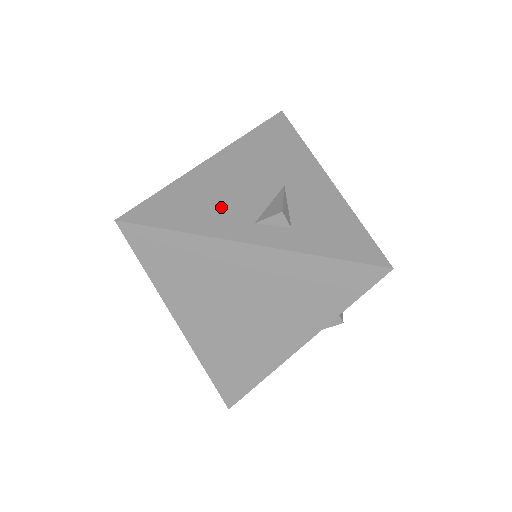
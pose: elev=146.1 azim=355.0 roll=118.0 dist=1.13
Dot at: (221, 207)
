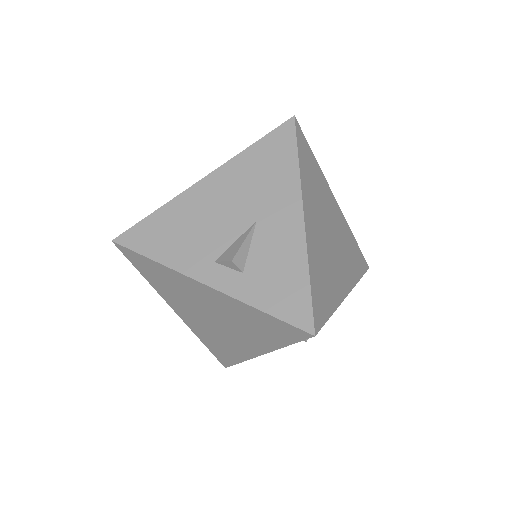
Dot at: (193, 239)
